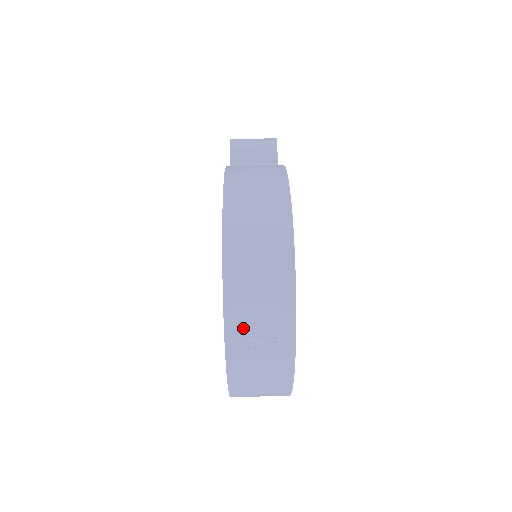
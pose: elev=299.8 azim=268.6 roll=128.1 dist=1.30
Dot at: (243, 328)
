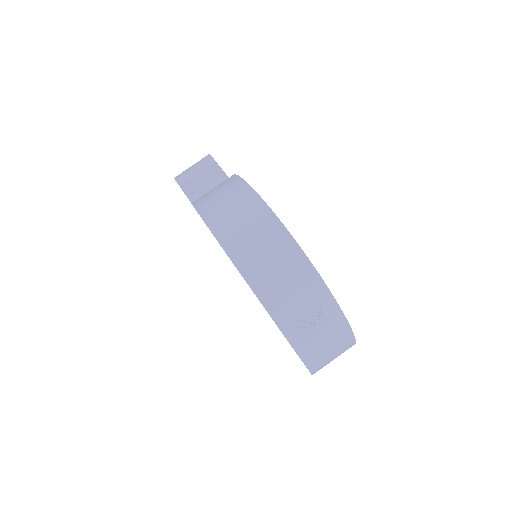
Dot at: (292, 318)
